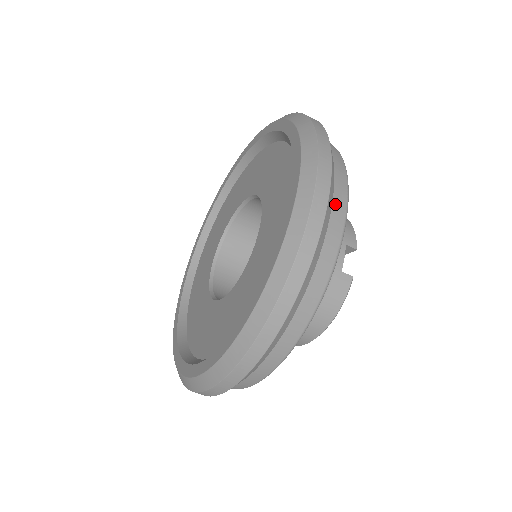
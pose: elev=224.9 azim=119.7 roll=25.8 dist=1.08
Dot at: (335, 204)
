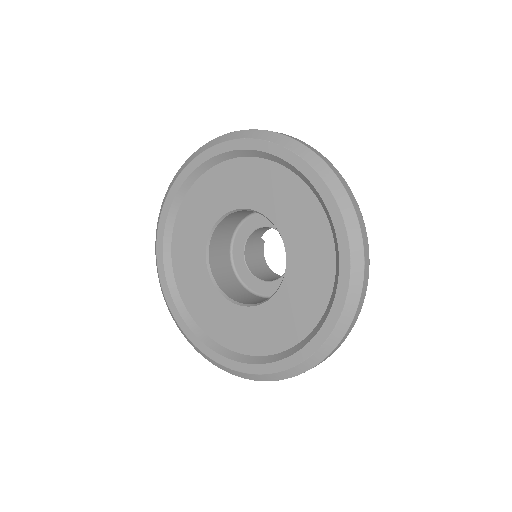
Dot at: occluded
